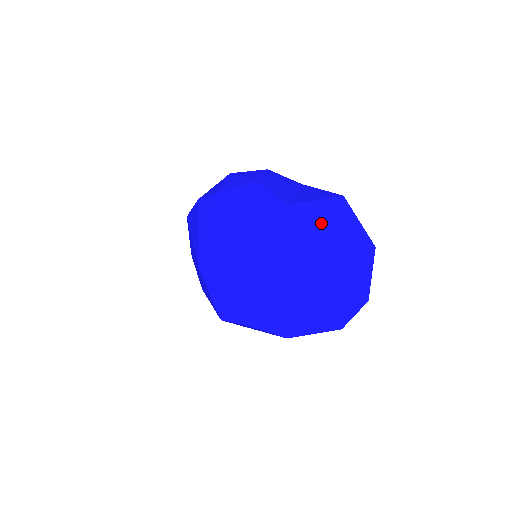
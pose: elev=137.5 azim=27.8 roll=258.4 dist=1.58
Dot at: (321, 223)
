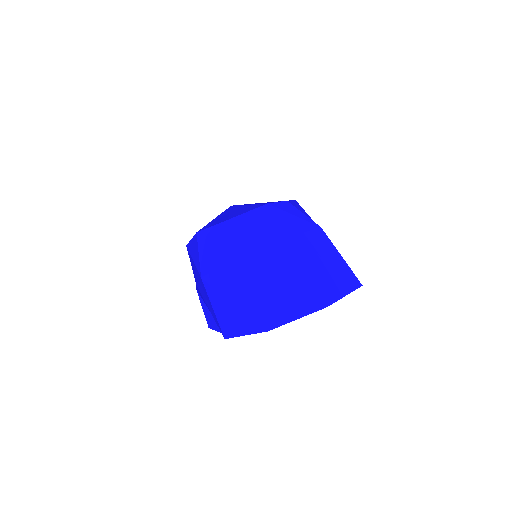
Dot at: occluded
